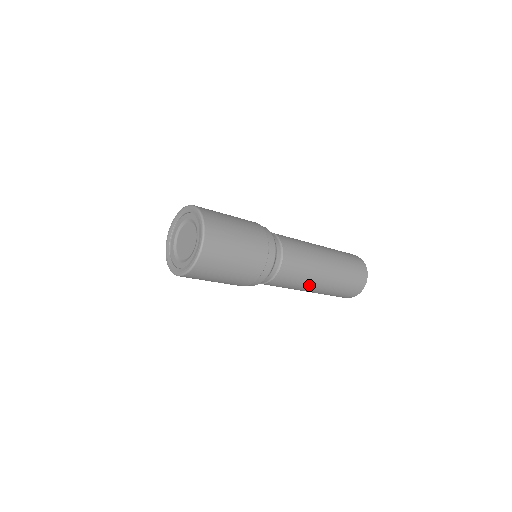
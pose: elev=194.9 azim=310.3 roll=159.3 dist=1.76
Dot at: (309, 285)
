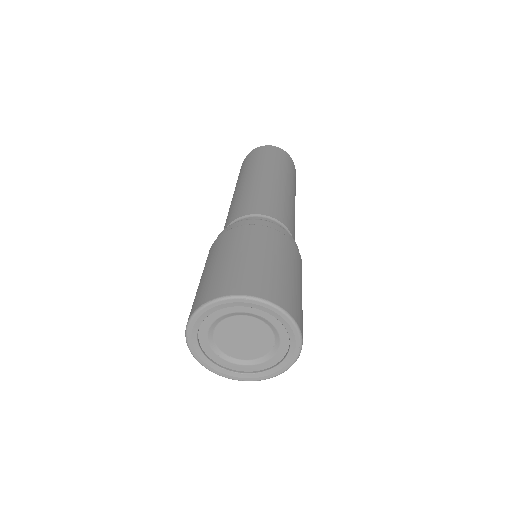
Dot at: occluded
